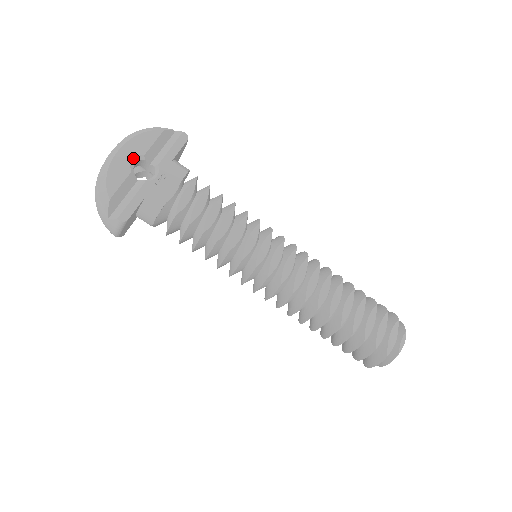
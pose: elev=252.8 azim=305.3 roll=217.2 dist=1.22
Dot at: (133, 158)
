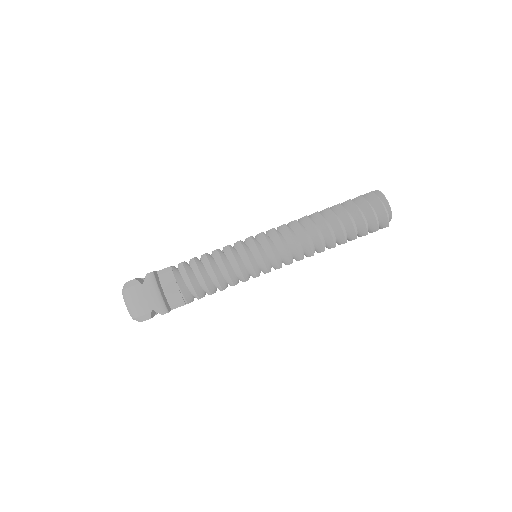
Dot at: occluded
